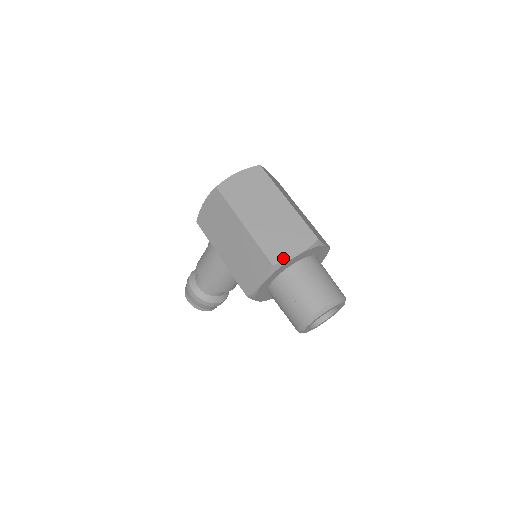
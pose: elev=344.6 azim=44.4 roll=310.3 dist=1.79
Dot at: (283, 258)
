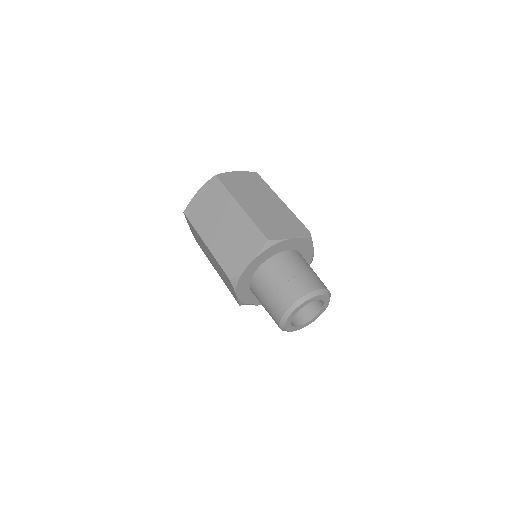
Dot at: (238, 270)
